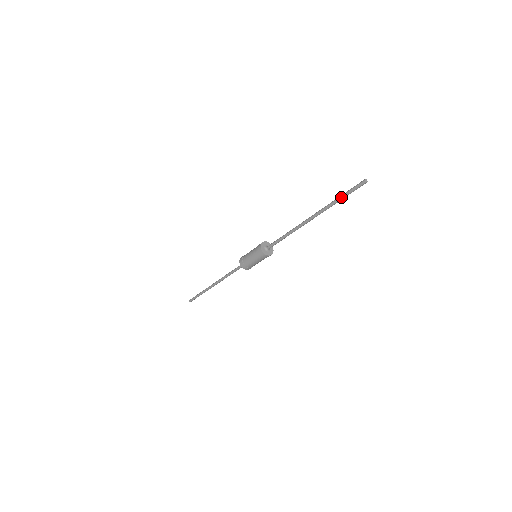
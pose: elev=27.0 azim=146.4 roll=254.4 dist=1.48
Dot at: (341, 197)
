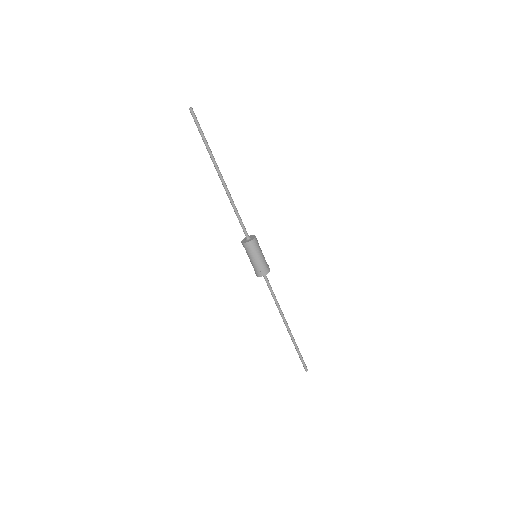
Dot at: occluded
